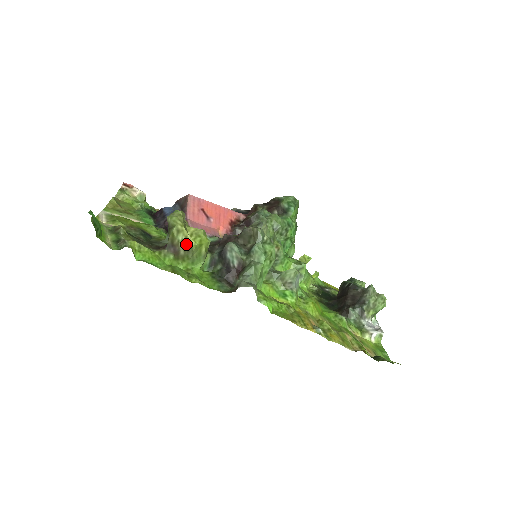
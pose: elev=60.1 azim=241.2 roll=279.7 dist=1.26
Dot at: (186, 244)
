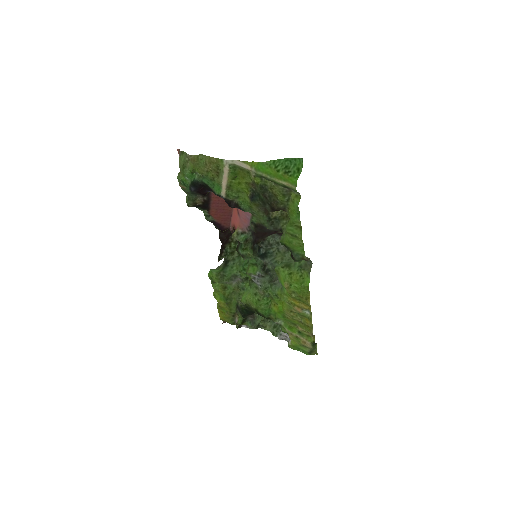
Dot at: occluded
